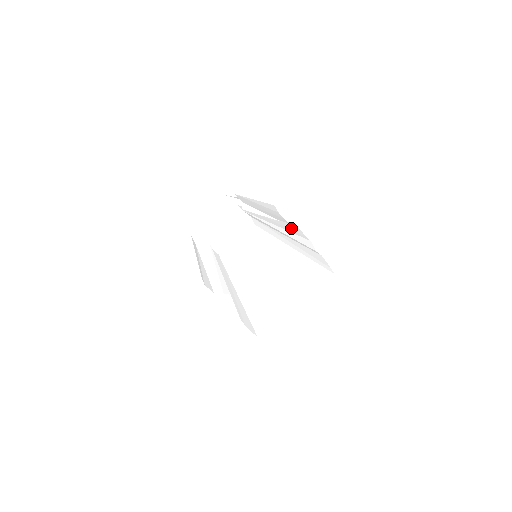
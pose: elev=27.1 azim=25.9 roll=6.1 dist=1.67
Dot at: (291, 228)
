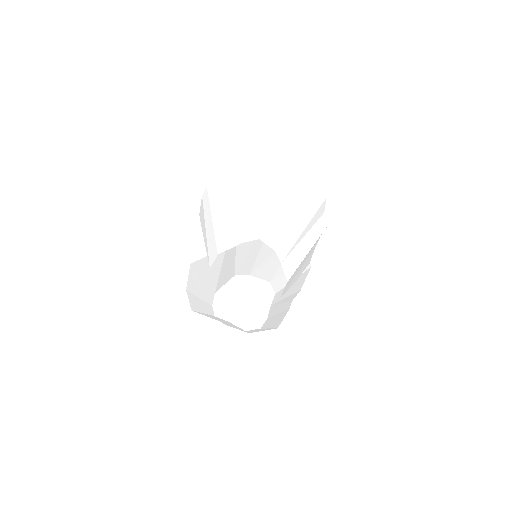
Dot at: (301, 281)
